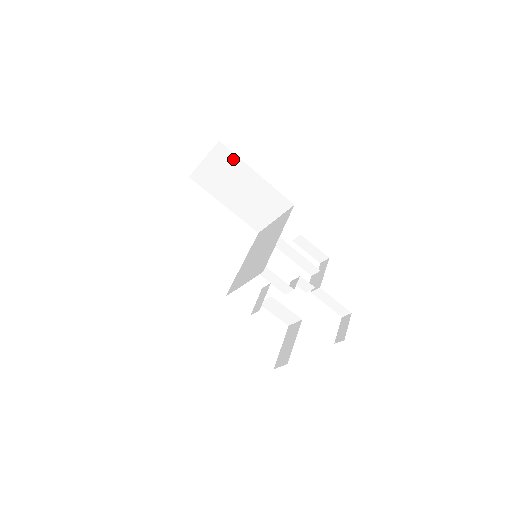
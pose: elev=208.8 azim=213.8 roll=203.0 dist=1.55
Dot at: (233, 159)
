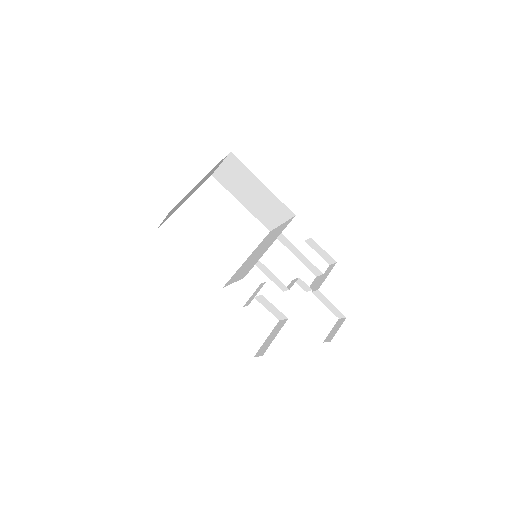
Dot at: (243, 168)
